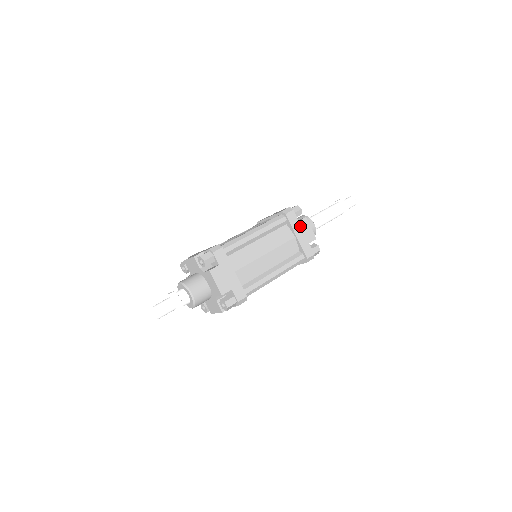
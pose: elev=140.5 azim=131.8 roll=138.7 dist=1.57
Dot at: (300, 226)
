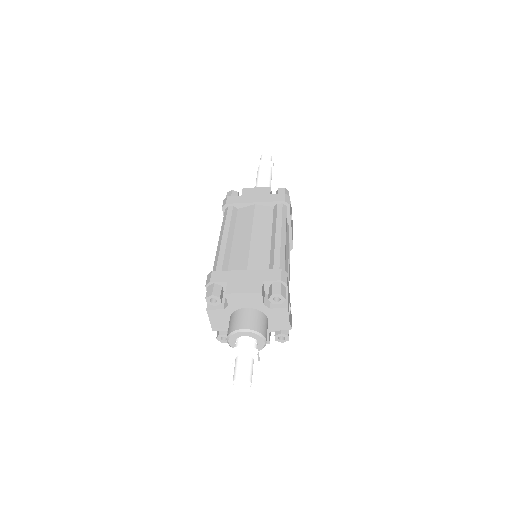
Dot at: (247, 196)
